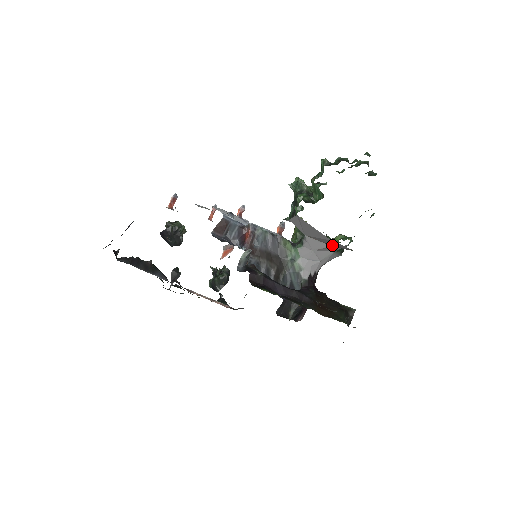
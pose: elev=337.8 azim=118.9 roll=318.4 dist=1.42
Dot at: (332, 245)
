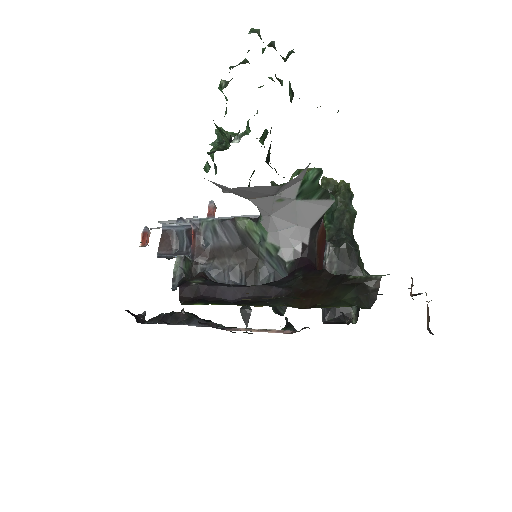
Dot at: (267, 194)
